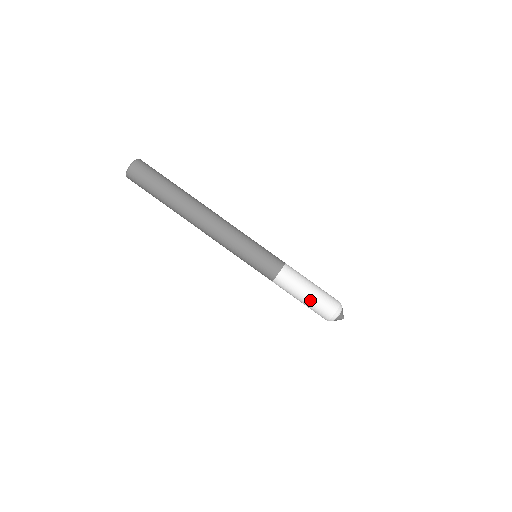
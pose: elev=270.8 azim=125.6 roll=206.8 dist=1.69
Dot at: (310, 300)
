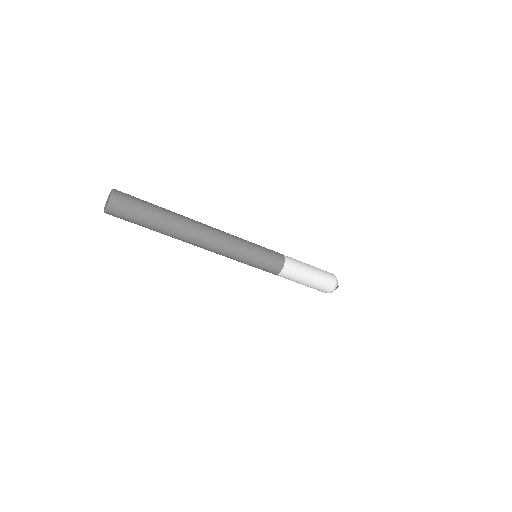
Dot at: (310, 285)
